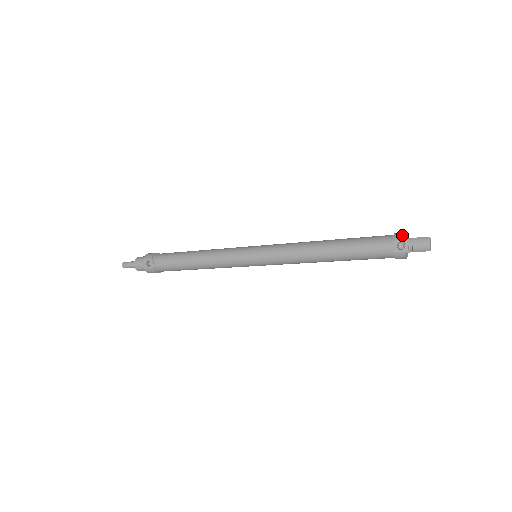
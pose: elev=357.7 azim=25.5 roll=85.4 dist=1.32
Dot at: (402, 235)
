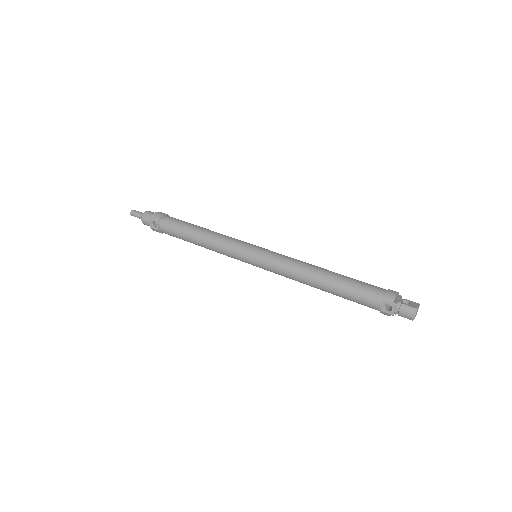
Dot at: (393, 298)
